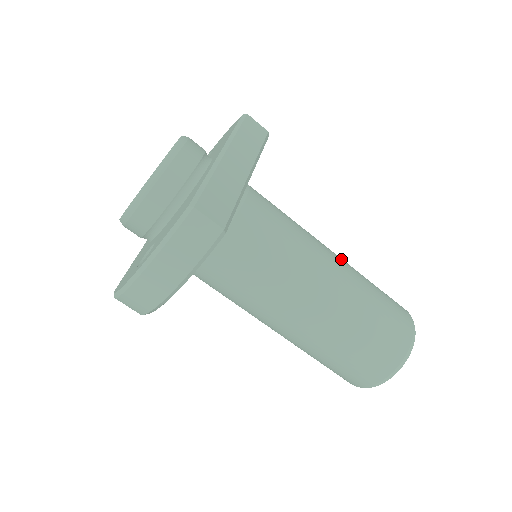
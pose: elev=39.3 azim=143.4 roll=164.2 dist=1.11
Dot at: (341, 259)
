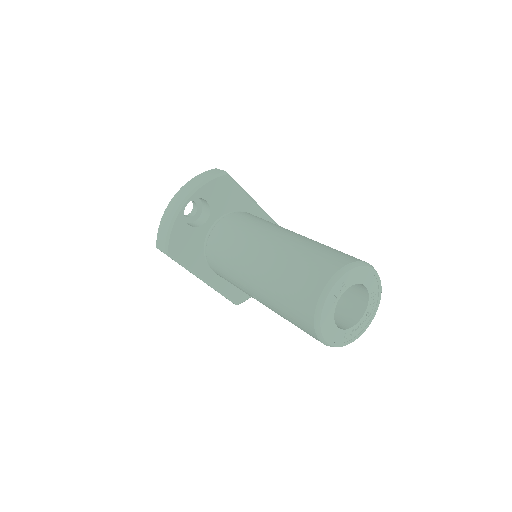
Dot at: occluded
